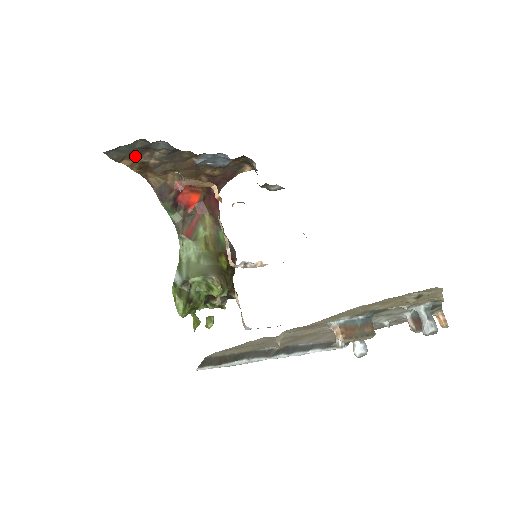
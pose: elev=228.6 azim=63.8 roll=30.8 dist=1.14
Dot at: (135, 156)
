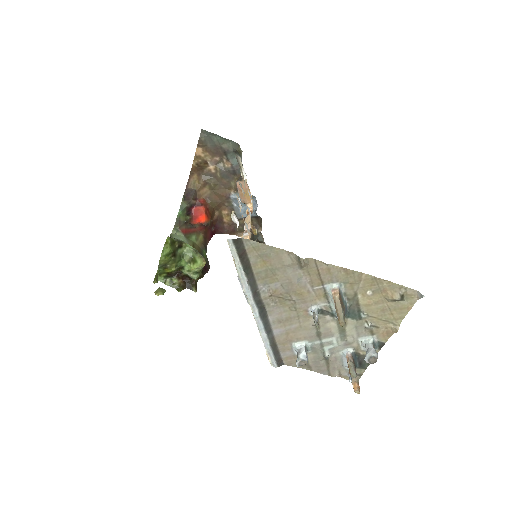
Dot at: (210, 152)
